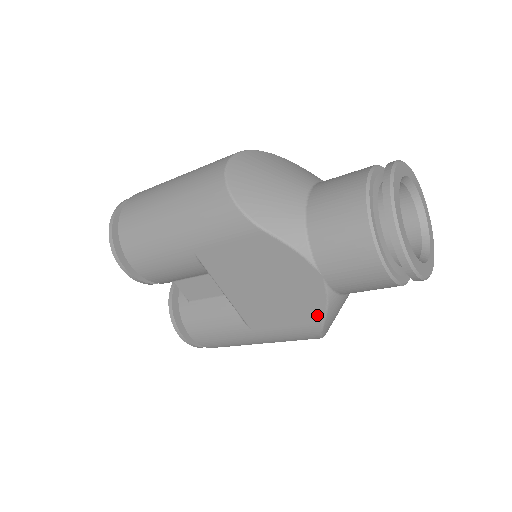
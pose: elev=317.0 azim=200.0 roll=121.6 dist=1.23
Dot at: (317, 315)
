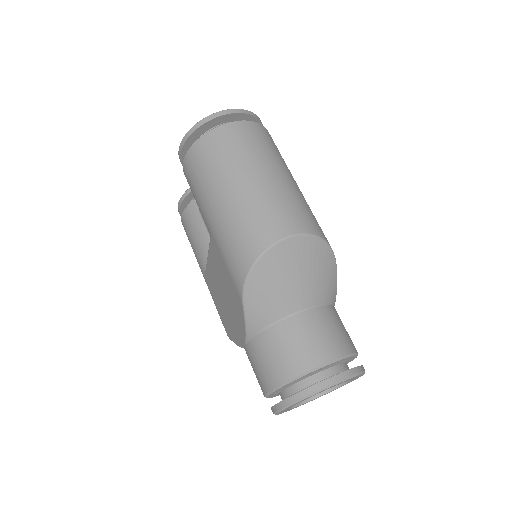
Dot at: (231, 335)
